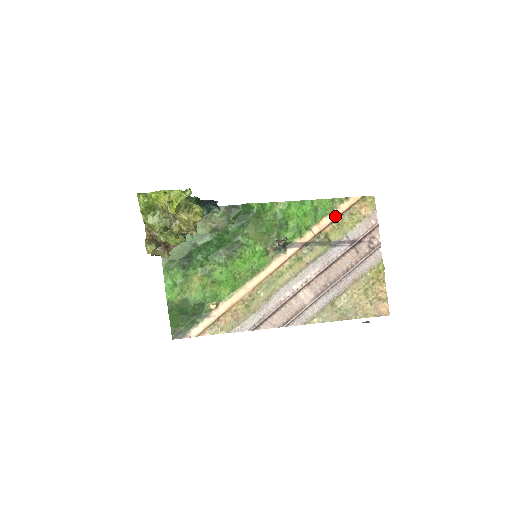
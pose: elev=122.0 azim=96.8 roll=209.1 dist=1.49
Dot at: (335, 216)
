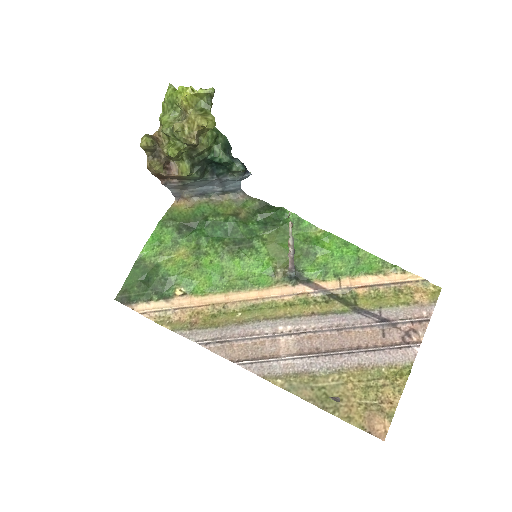
Dot at: (378, 281)
